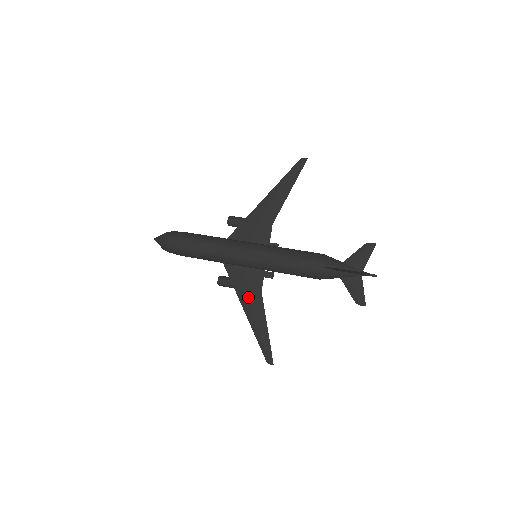
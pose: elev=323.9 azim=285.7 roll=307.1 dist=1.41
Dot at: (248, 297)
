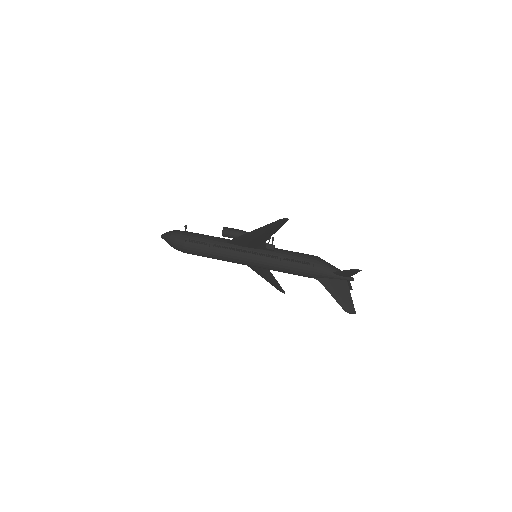
Dot at: (257, 269)
